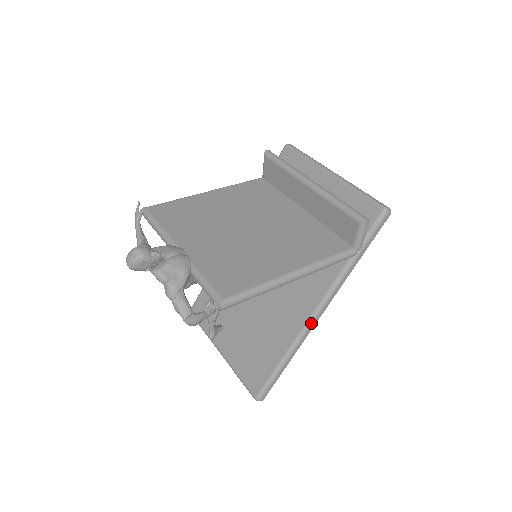
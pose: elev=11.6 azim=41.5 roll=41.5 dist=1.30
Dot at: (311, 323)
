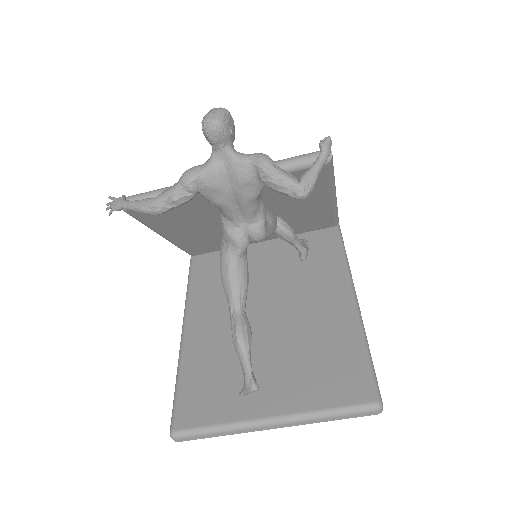
Dot at: (354, 288)
